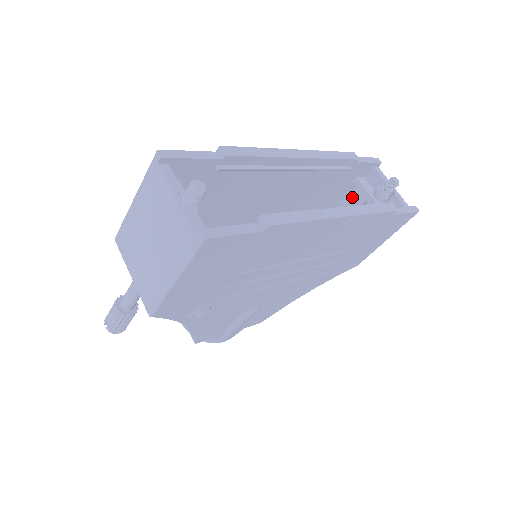
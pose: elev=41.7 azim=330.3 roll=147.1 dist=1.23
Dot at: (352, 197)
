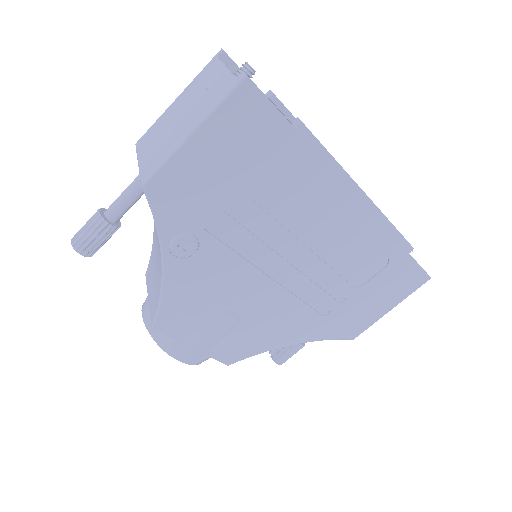
Dot at: occluded
